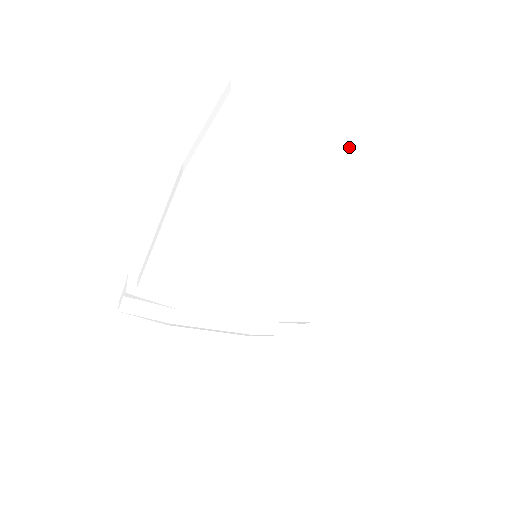
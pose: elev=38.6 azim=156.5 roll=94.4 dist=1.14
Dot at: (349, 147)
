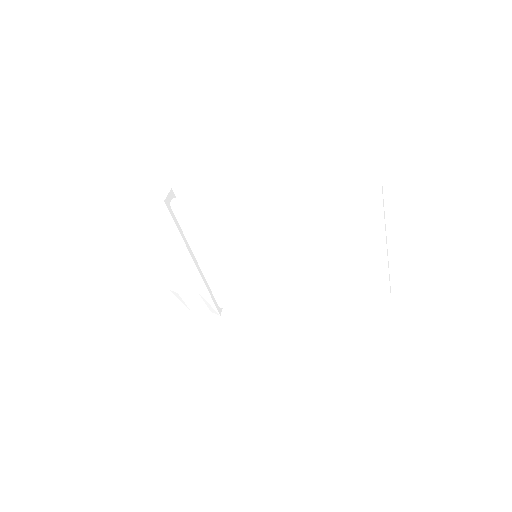
Dot at: (377, 260)
